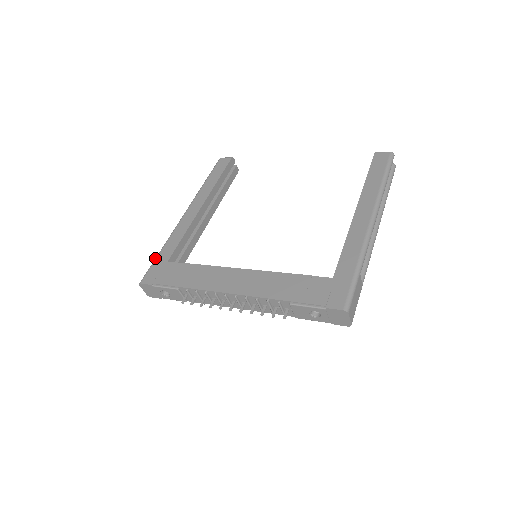
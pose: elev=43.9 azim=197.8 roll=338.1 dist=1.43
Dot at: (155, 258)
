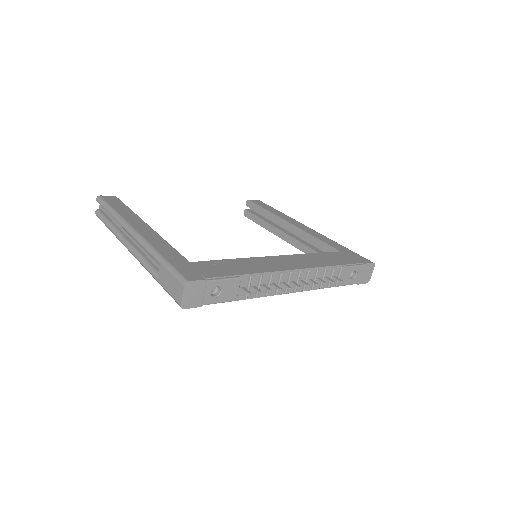
Dot at: (167, 262)
